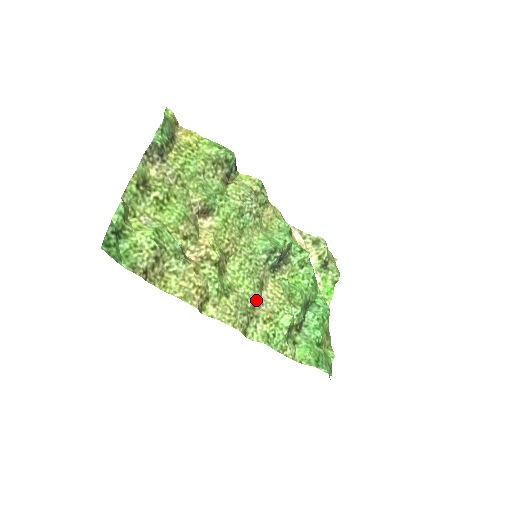
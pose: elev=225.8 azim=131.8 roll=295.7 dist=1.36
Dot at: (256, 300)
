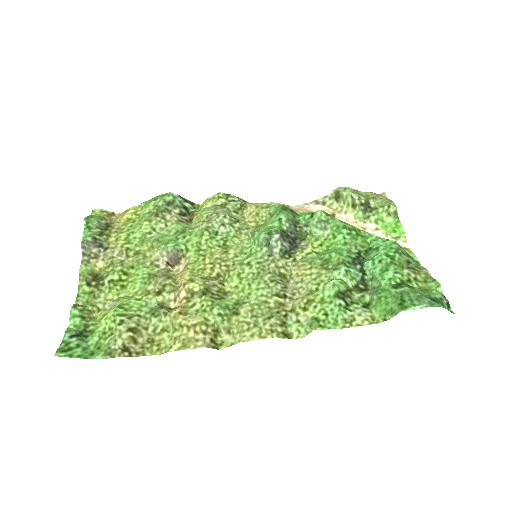
Dot at: (278, 295)
